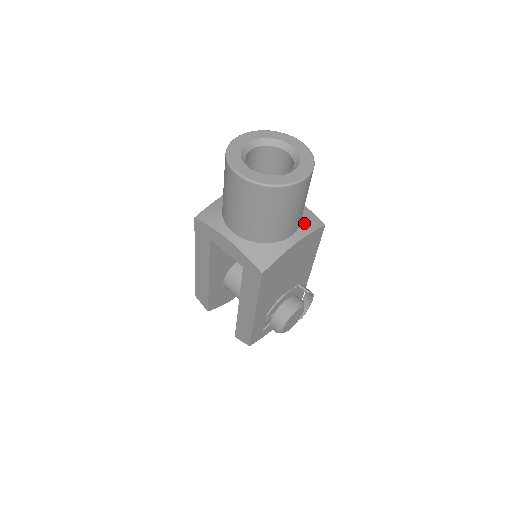
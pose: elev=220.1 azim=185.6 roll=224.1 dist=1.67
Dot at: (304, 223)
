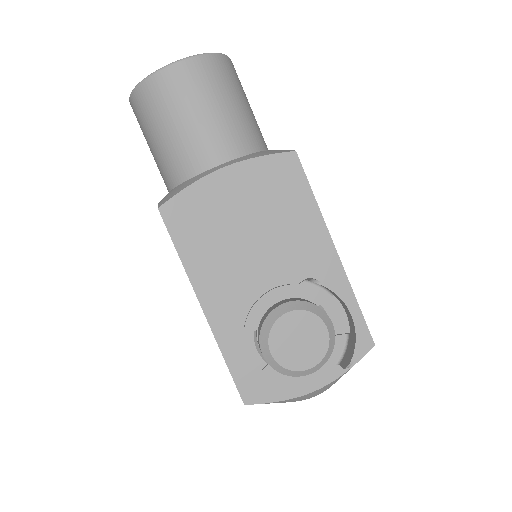
Dot at: (255, 154)
